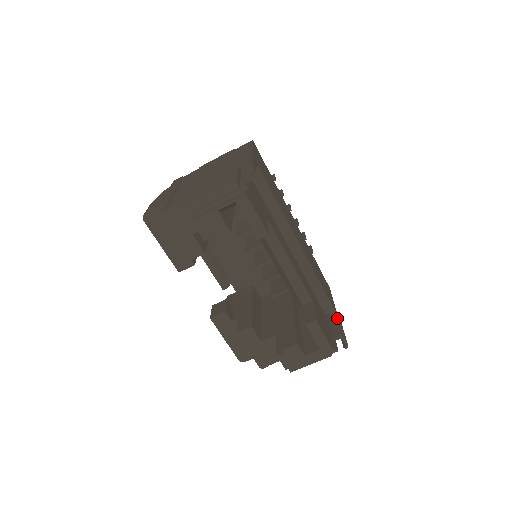
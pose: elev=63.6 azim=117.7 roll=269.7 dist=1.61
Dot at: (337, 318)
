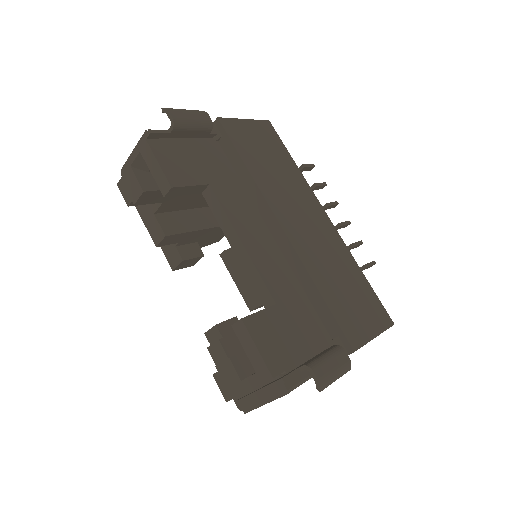
Dot at: (337, 347)
